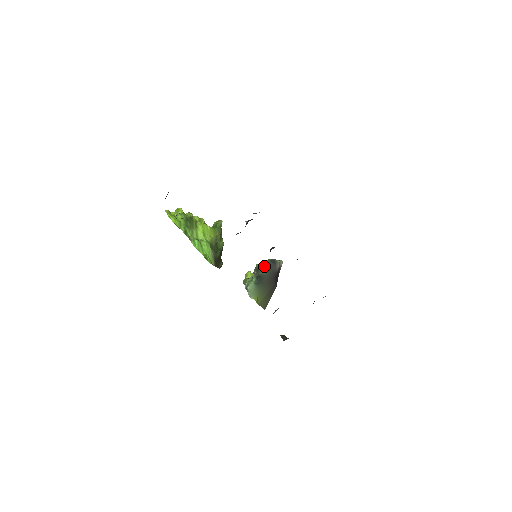
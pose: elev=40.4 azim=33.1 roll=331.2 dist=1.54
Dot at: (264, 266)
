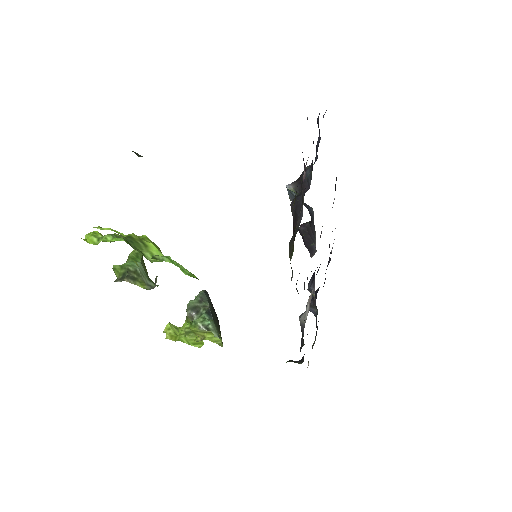
Dot at: (204, 299)
